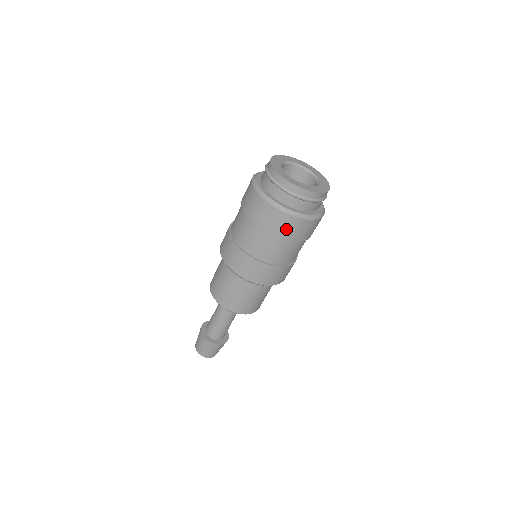
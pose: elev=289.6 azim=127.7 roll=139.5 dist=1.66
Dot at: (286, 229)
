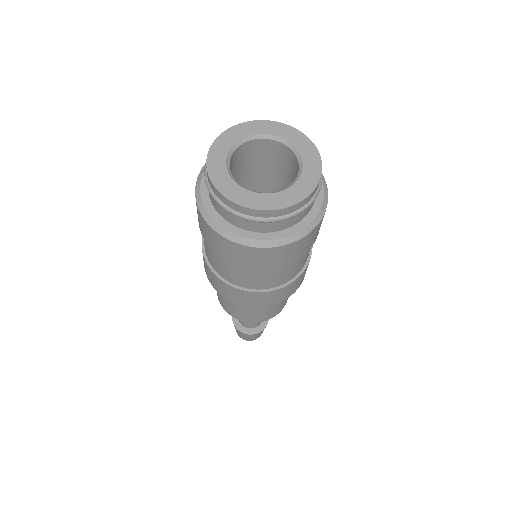
Dot at: (282, 258)
